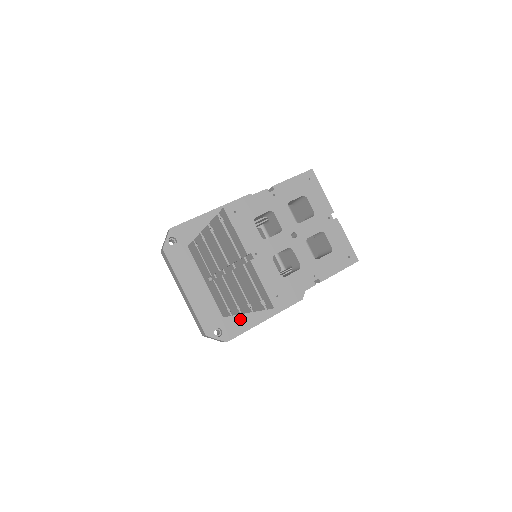
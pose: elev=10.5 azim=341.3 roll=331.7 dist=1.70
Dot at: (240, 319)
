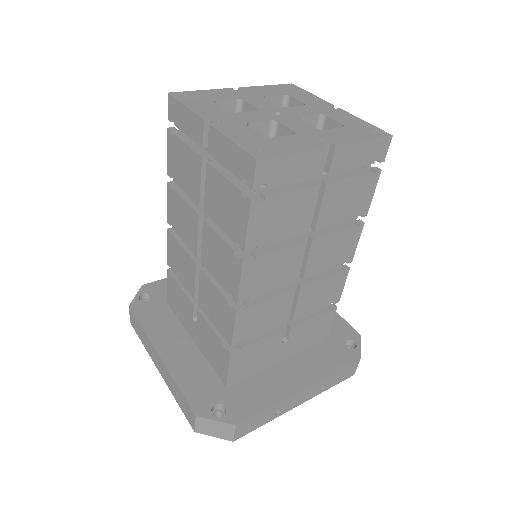
Dot at: (256, 389)
